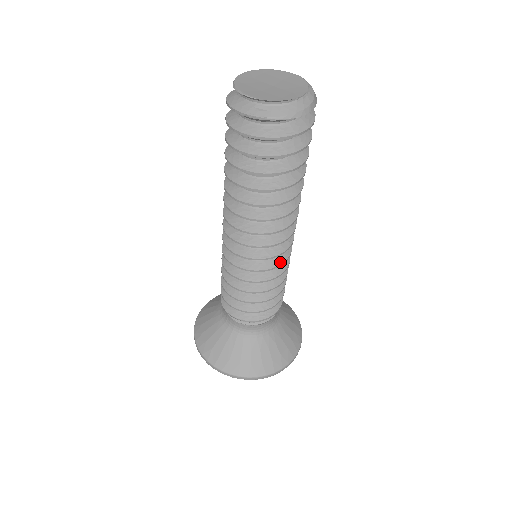
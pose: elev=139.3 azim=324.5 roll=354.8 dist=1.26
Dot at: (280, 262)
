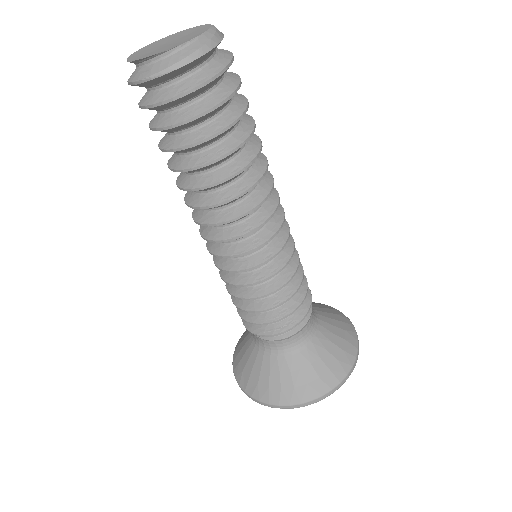
Dot at: (266, 258)
